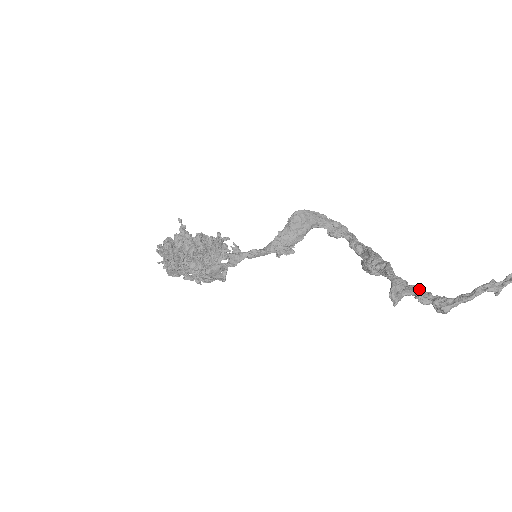
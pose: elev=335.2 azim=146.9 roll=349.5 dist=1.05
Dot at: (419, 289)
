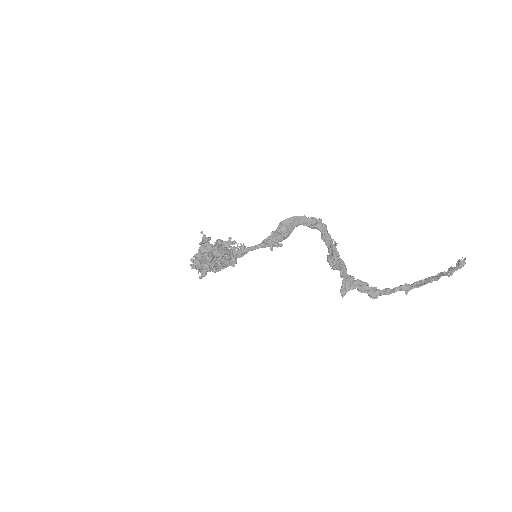
Dot at: (360, 283)
